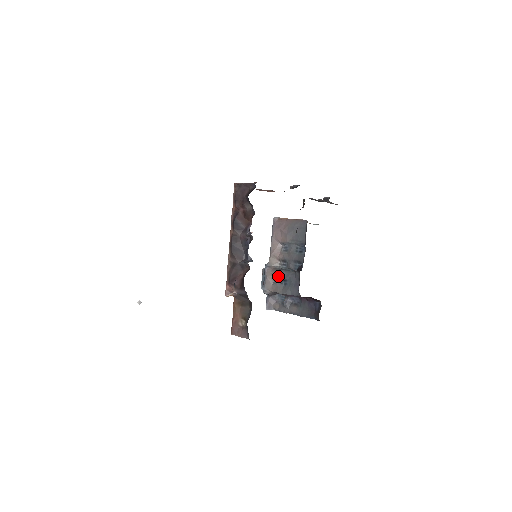
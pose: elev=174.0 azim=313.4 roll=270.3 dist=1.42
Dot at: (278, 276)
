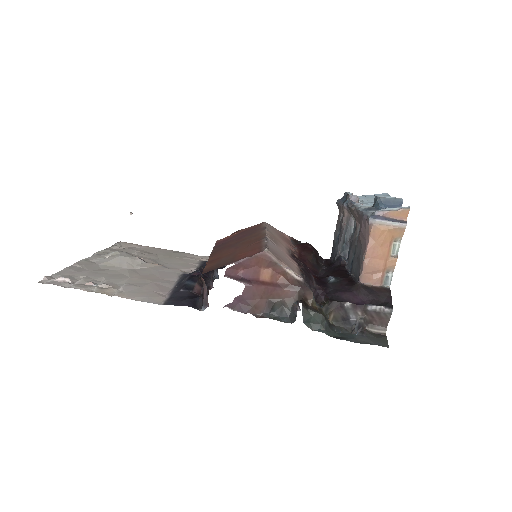
Dot at: (341, 225)
